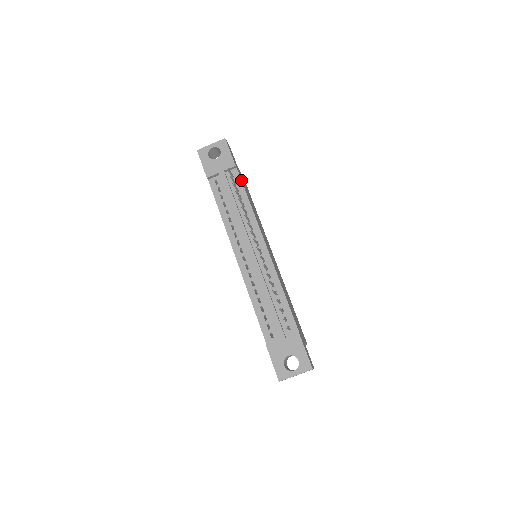
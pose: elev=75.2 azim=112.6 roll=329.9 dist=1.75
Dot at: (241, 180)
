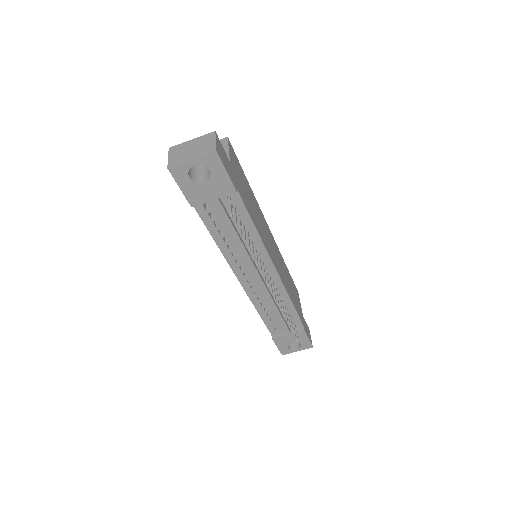
Dot at: (244, 205)
